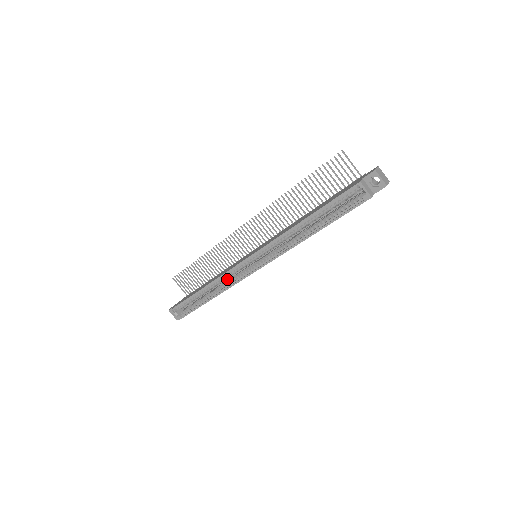
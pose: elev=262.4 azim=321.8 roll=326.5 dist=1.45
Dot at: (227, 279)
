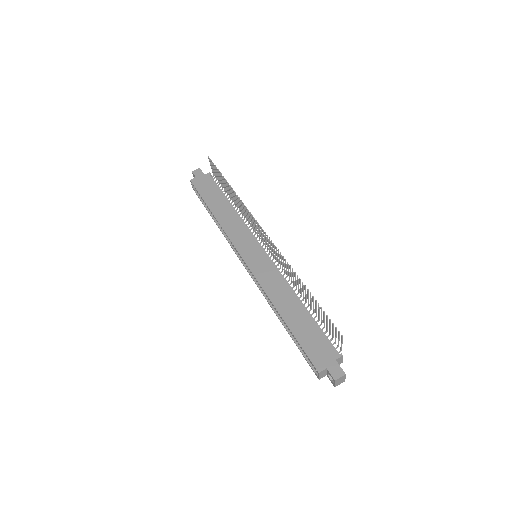
Dot at: occluded
